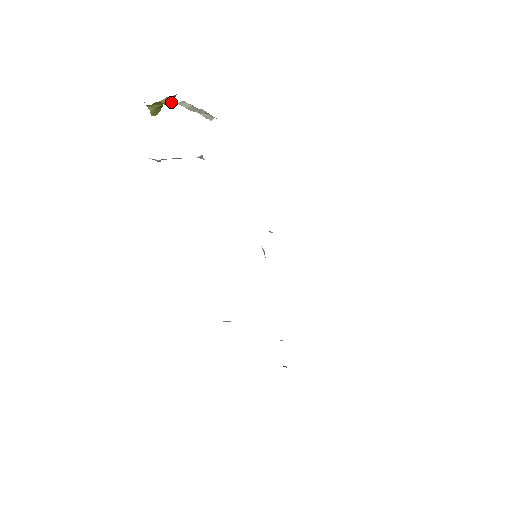
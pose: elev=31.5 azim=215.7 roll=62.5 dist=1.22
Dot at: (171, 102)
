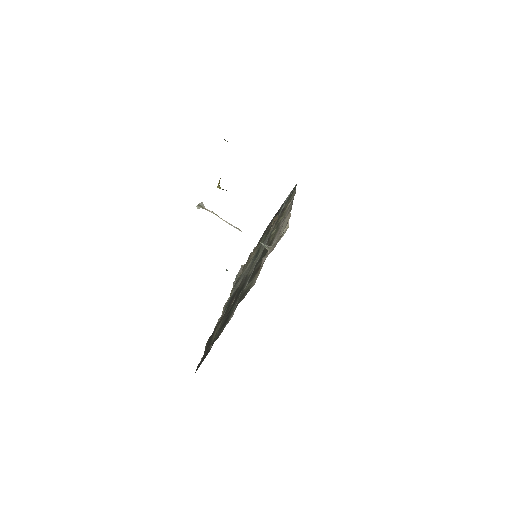
Dot at: occluded
